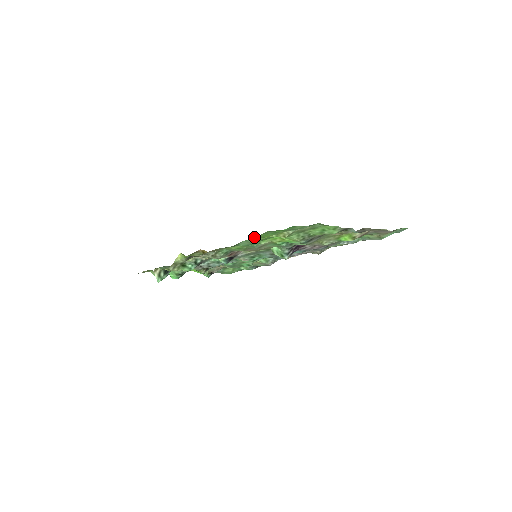
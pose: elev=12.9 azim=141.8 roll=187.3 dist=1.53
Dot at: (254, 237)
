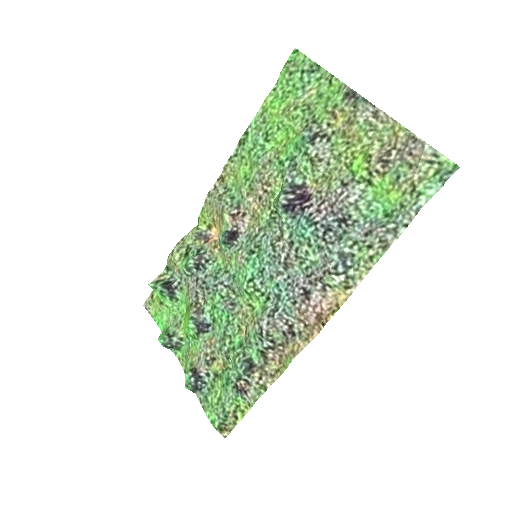
Dot at: (264, 103)
